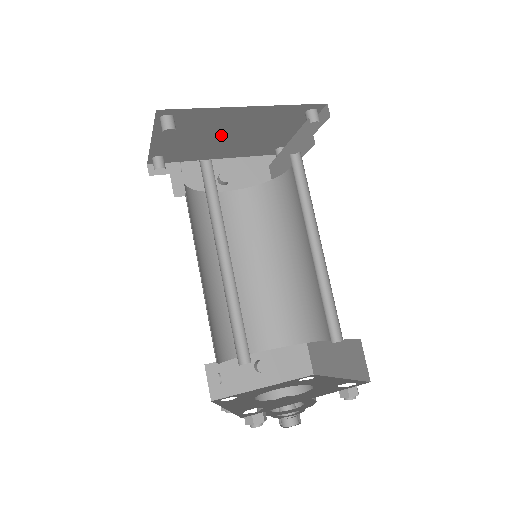
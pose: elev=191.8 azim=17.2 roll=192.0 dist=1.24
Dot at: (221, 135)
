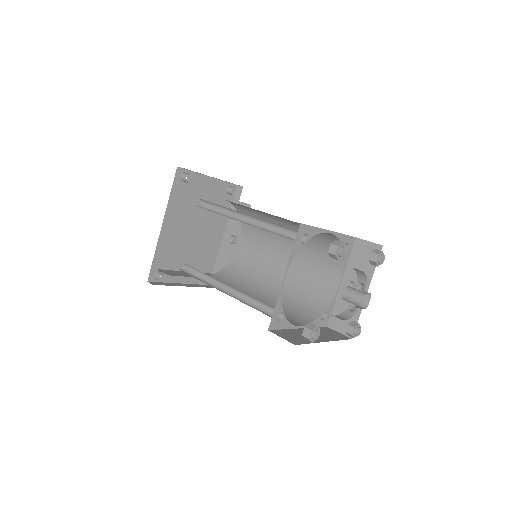
Dot at: (191, 238)
